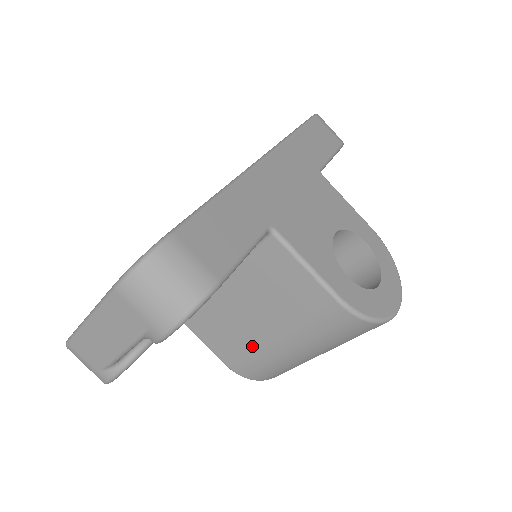
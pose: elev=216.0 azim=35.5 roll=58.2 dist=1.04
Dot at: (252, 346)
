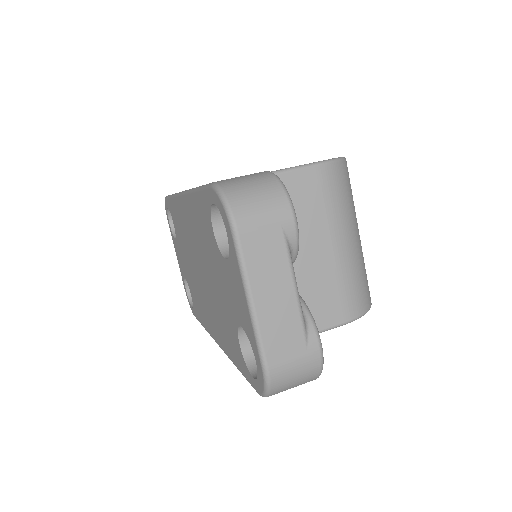
Dot at: (334, 276)
